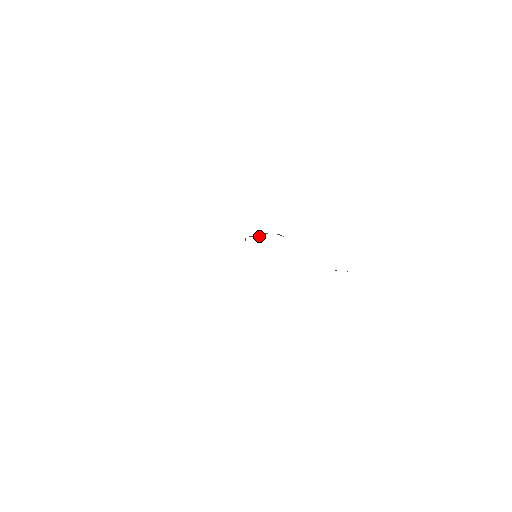
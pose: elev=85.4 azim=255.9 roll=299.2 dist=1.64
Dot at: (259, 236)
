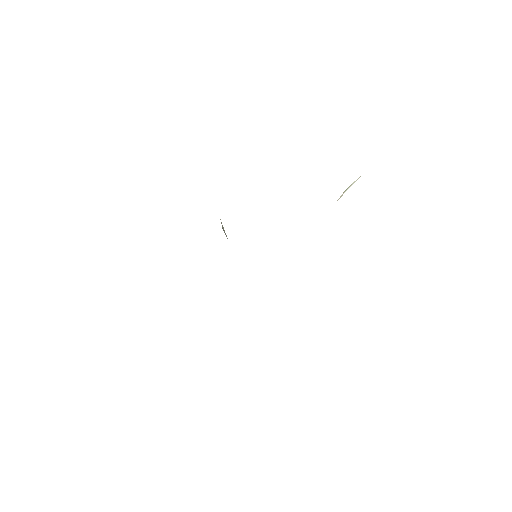
Dot at: occluded
